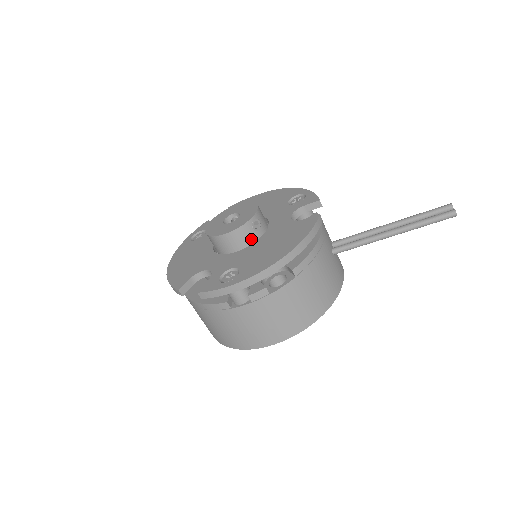
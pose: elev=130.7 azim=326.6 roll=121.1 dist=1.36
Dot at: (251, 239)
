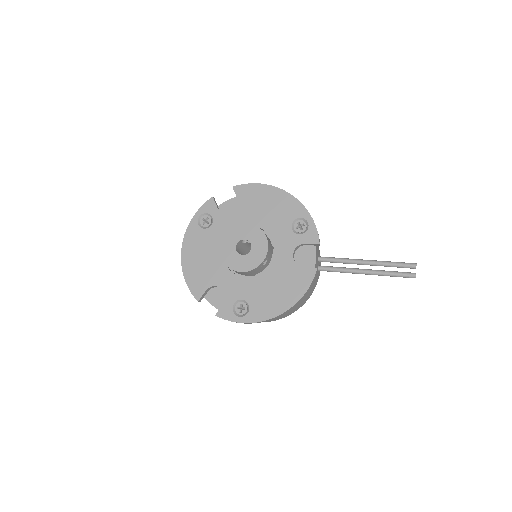
Dot at: (259, 271)
